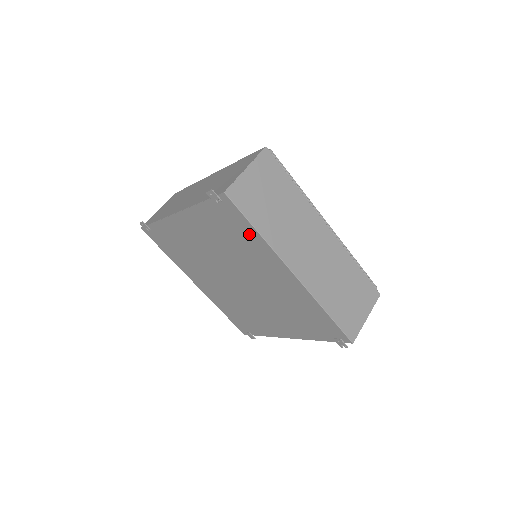
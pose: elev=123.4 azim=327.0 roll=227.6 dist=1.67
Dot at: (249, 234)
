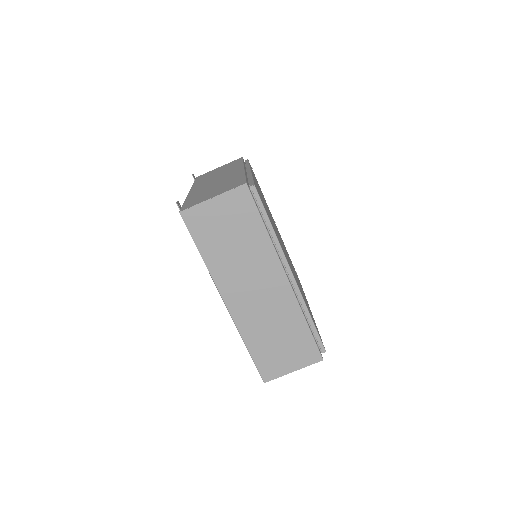
Dot at: occluded
